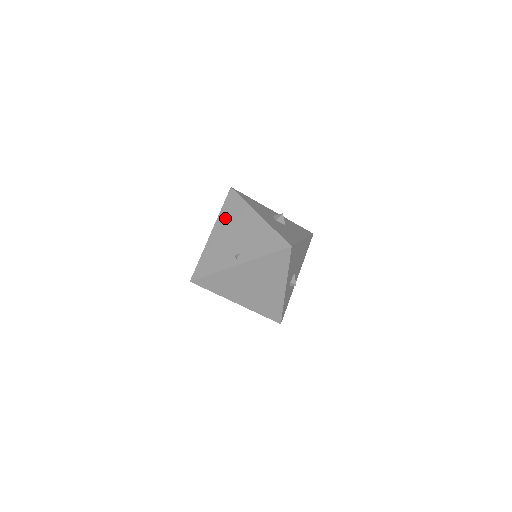
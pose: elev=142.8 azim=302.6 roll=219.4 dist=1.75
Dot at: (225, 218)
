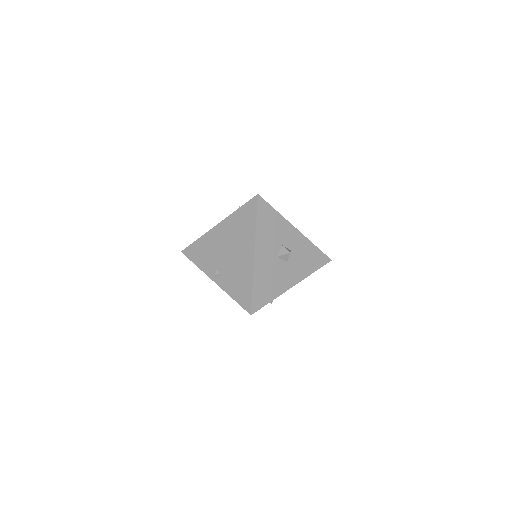
Dot at: (233, 224)
